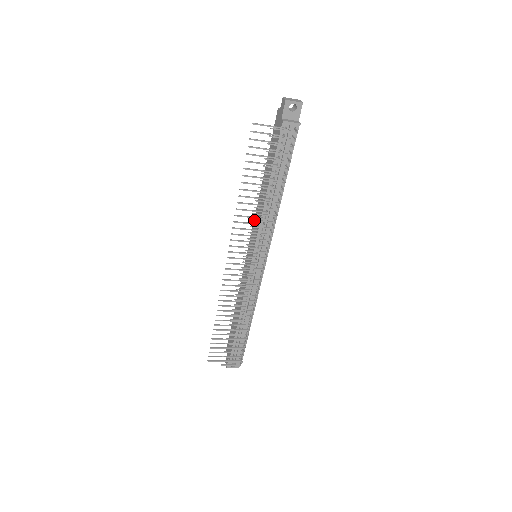
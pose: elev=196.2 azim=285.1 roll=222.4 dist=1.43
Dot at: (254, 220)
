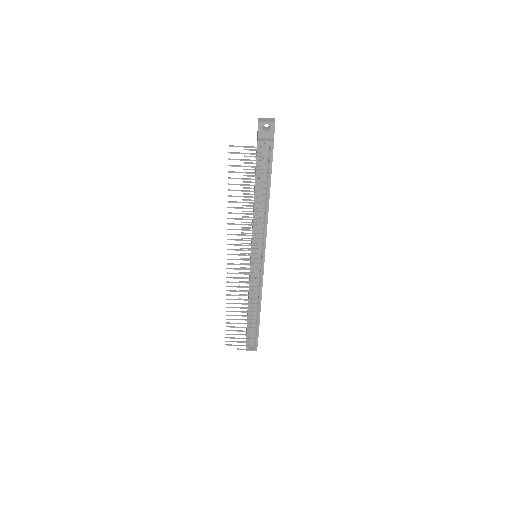
Dot at: (244, 228)
